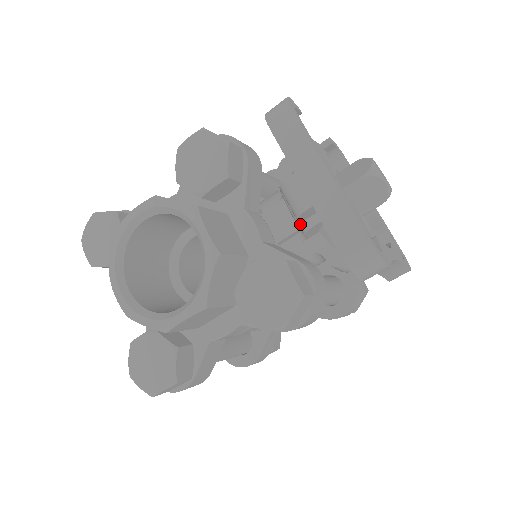
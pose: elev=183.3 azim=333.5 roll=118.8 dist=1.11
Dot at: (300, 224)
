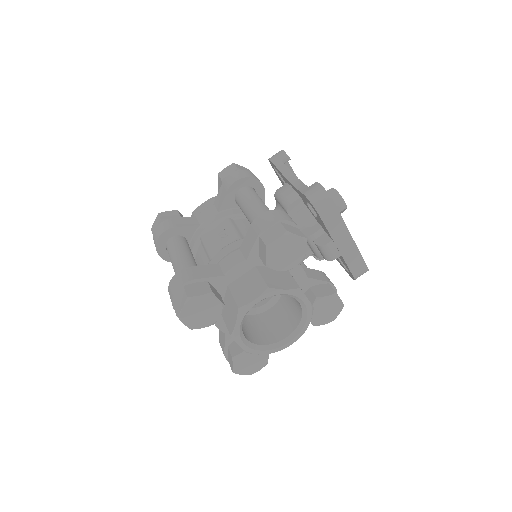
Dot at: (320, 256)
